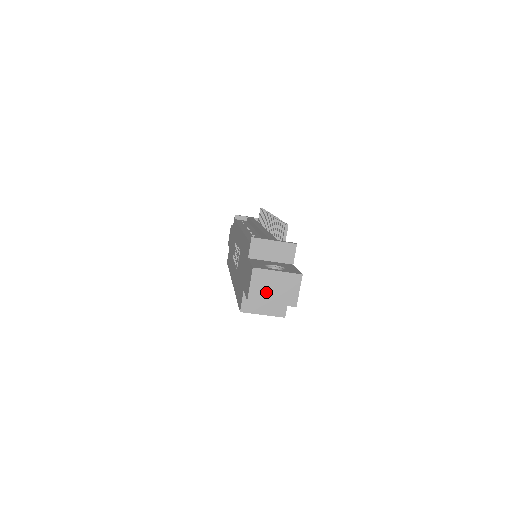
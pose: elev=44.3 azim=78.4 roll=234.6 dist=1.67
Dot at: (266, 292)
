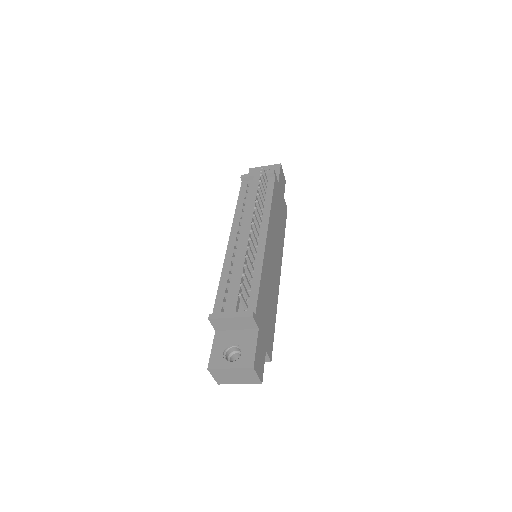
Dot at: (229, 379)
